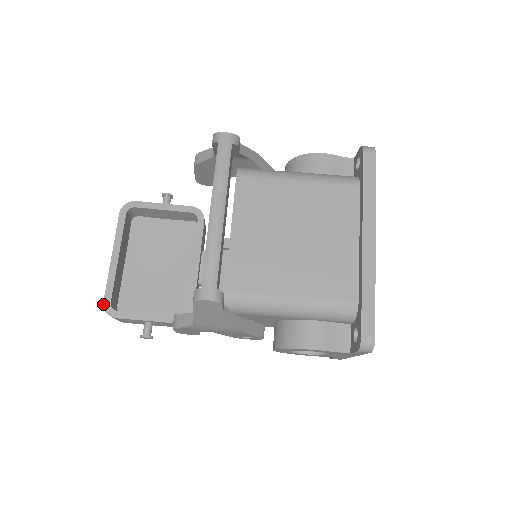
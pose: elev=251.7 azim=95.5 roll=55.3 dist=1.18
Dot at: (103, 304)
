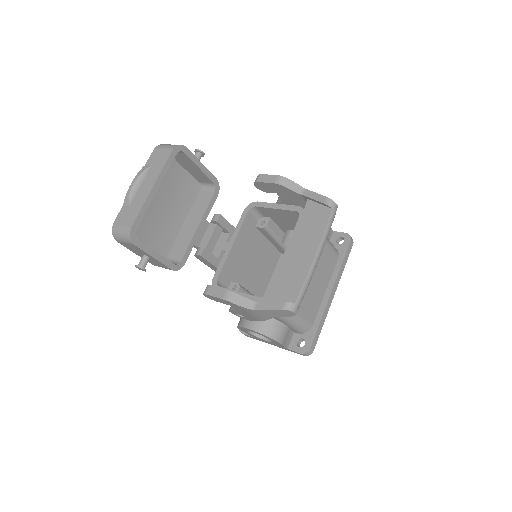
Dot at: (131, 228)
